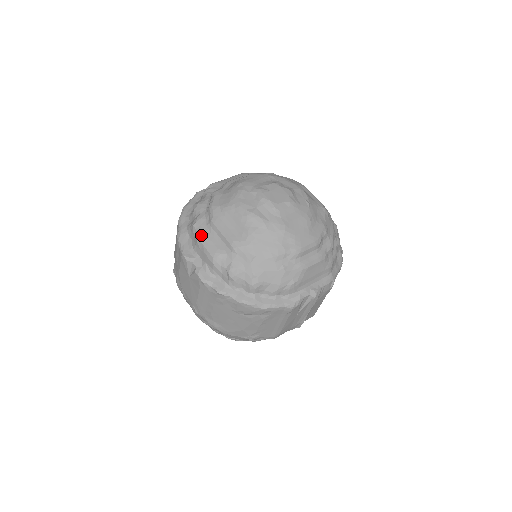
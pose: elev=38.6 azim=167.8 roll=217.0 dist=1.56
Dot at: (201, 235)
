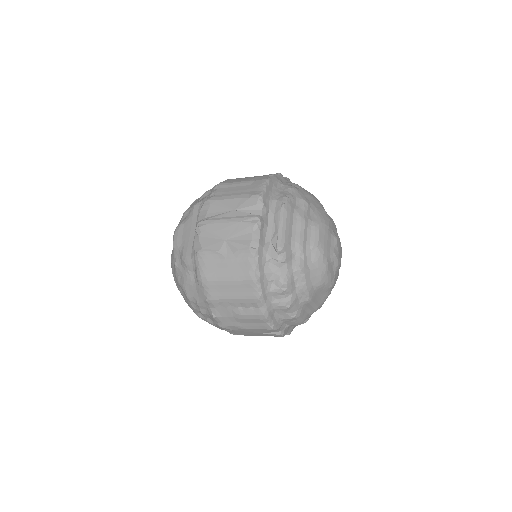
Dot at: (296, 313)
